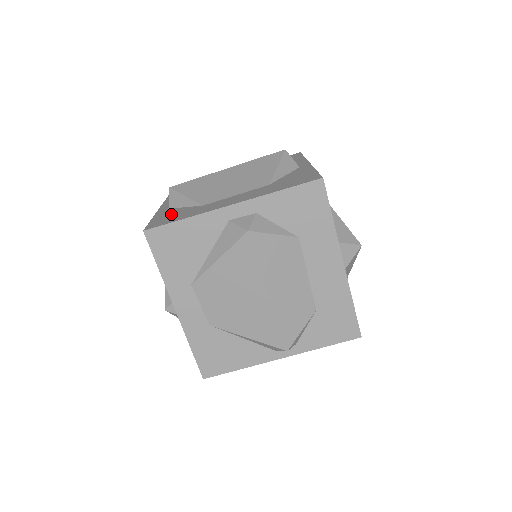
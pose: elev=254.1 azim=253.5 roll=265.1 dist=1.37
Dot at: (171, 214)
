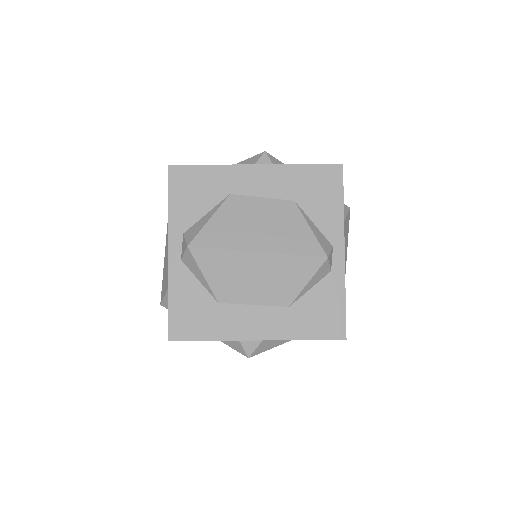
Dot at: occluded
